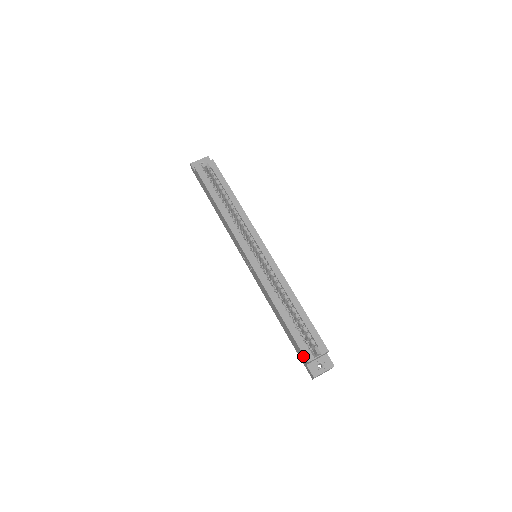
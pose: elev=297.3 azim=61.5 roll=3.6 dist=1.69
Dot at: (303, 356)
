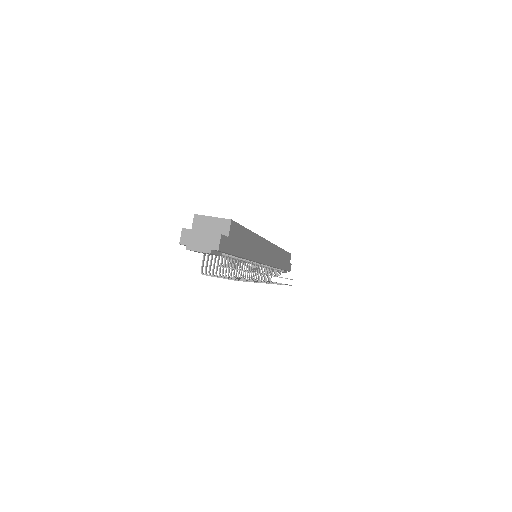
Dot at: occluded
